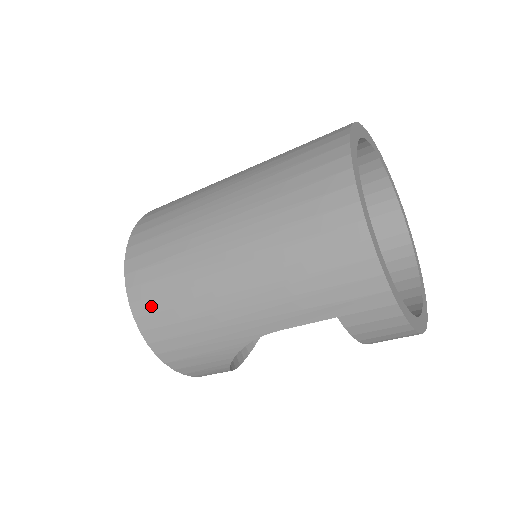
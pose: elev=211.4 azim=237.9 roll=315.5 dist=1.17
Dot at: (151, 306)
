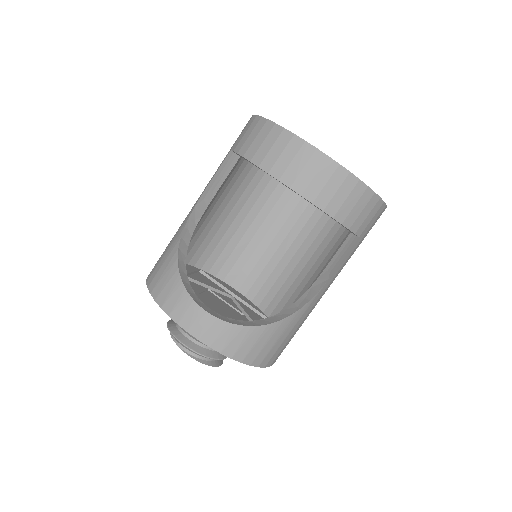
Dot at: occluded
